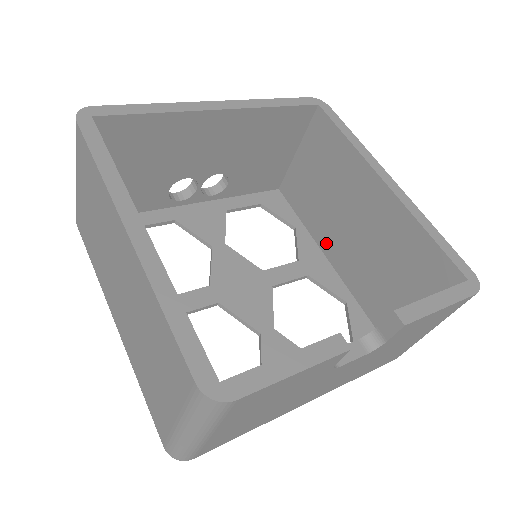
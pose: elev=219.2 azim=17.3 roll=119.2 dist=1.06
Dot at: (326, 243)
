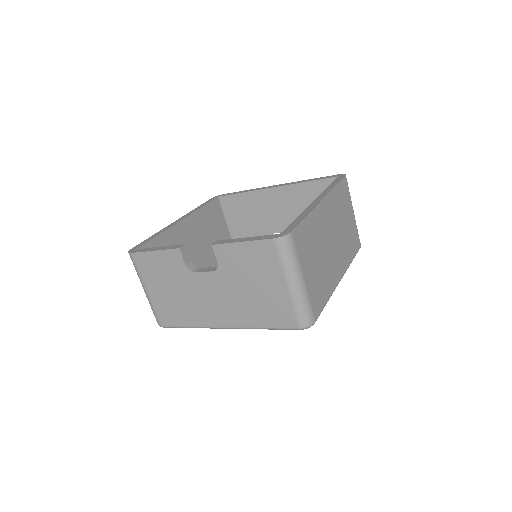
Dot at: occluded
